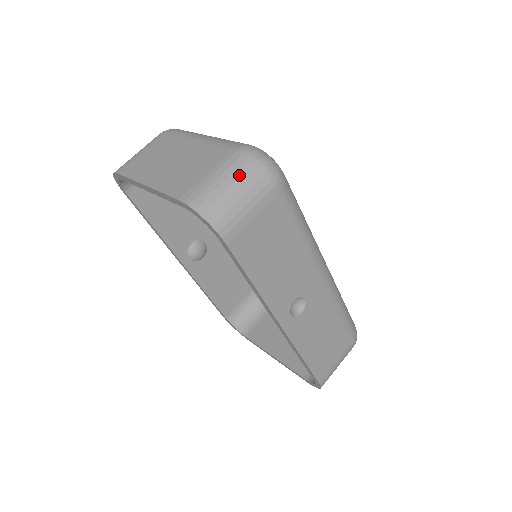
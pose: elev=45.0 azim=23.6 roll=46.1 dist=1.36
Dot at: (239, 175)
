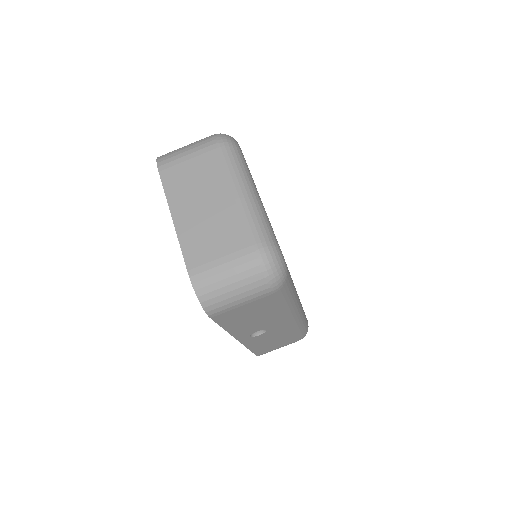
Dot at: (244, 277)
